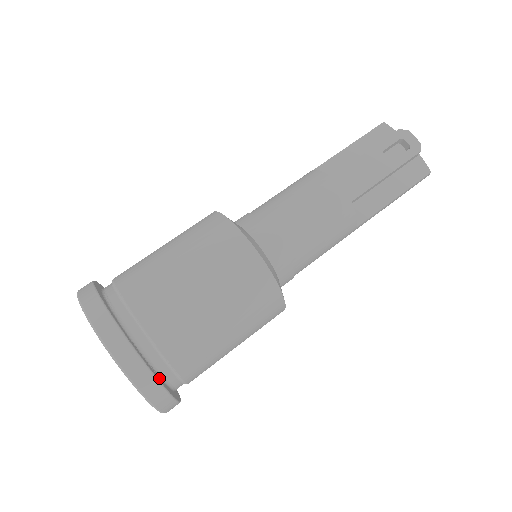
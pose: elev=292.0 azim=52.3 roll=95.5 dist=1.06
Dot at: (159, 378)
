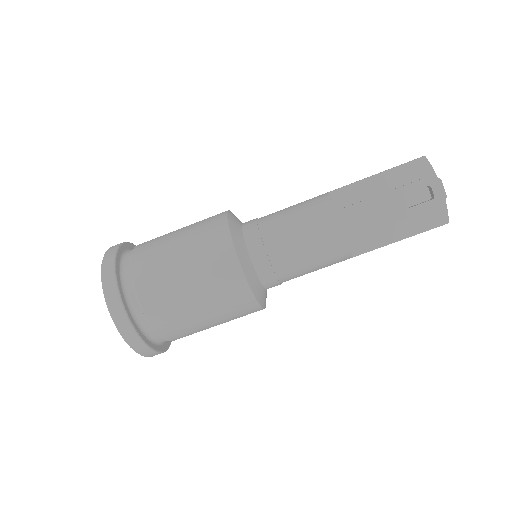
Dot at: (149, 341)
